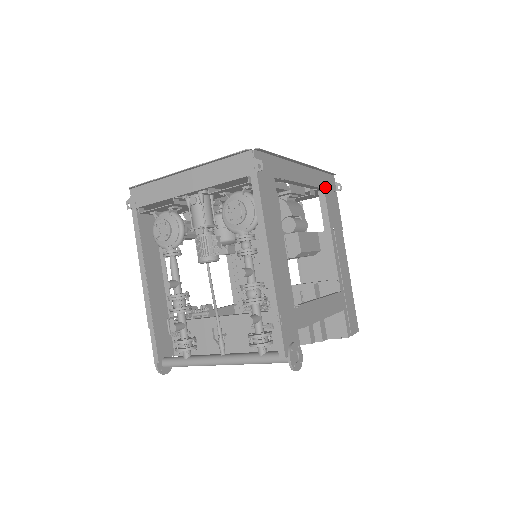
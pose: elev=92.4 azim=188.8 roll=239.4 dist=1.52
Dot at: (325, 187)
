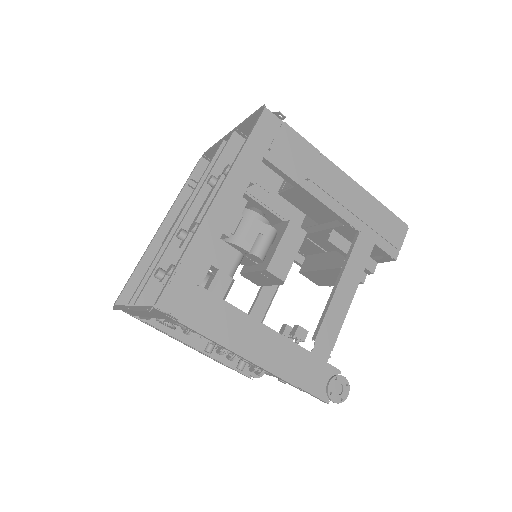
Dot at: (263, 152)
